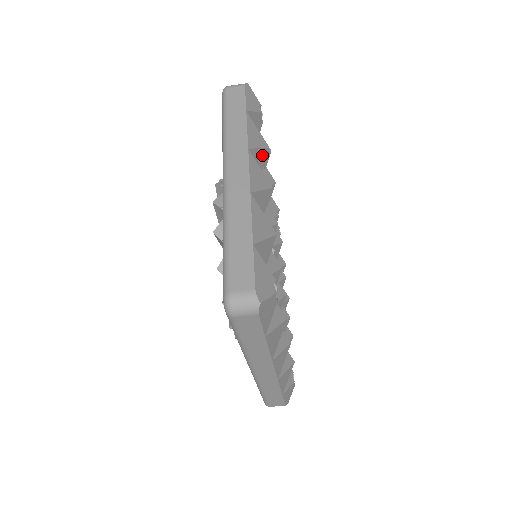
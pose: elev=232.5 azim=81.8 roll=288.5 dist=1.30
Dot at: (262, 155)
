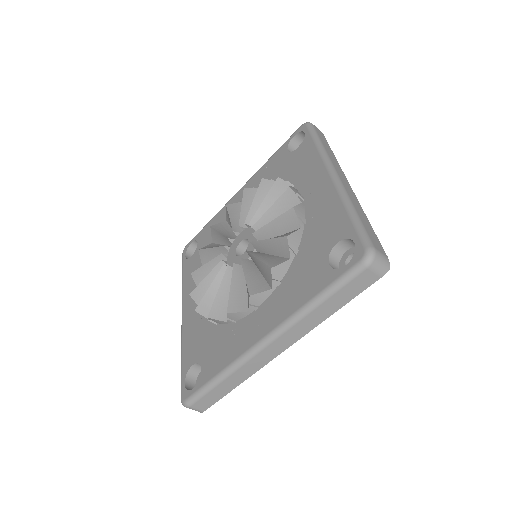
Dot at: occluded
